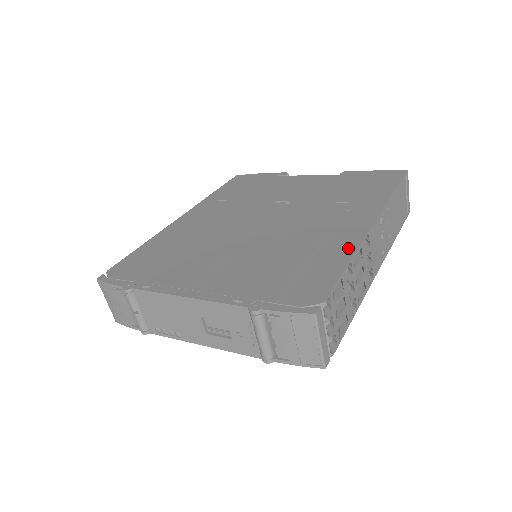
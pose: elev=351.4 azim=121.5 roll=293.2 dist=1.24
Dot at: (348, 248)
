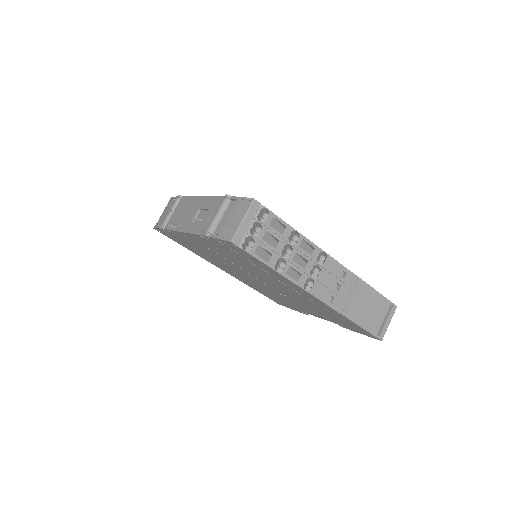
Dot at: occluded
